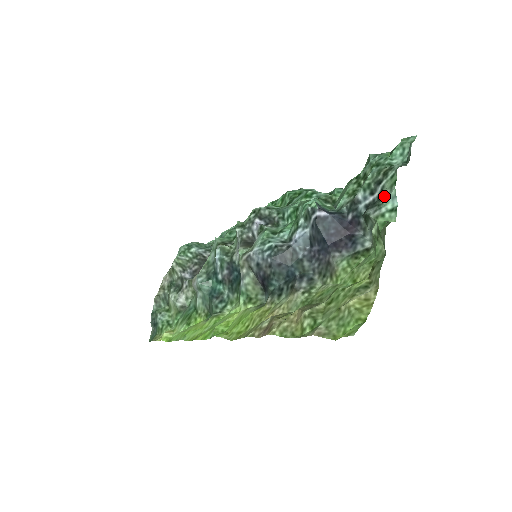
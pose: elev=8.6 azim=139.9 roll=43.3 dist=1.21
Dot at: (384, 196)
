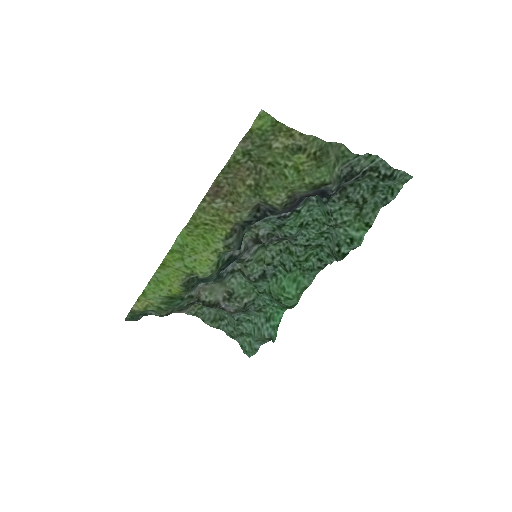
Dot at: (359, 164)
